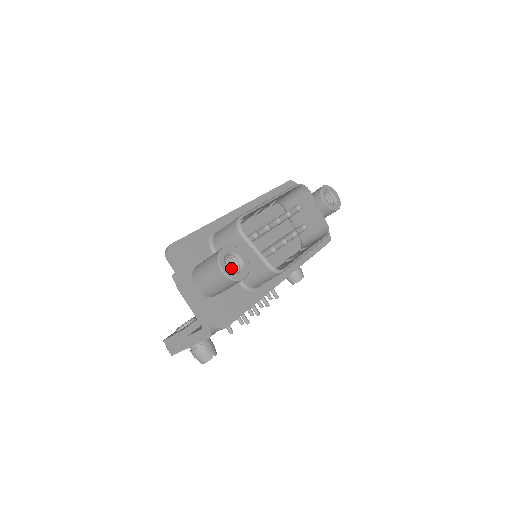
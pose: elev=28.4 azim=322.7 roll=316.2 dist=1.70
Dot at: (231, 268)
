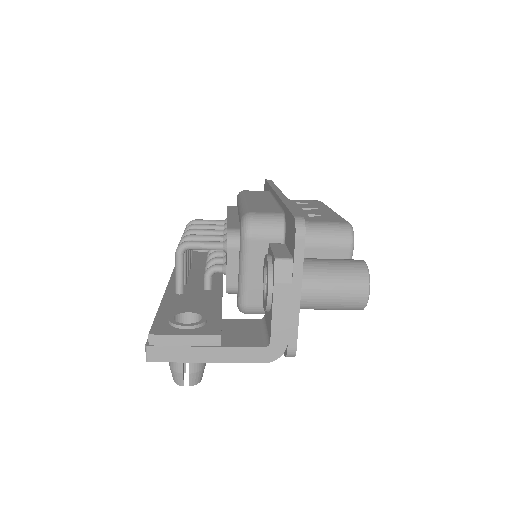
Dot at: occluded
